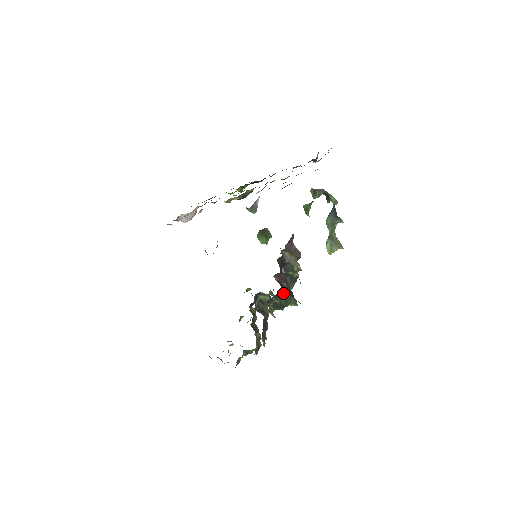
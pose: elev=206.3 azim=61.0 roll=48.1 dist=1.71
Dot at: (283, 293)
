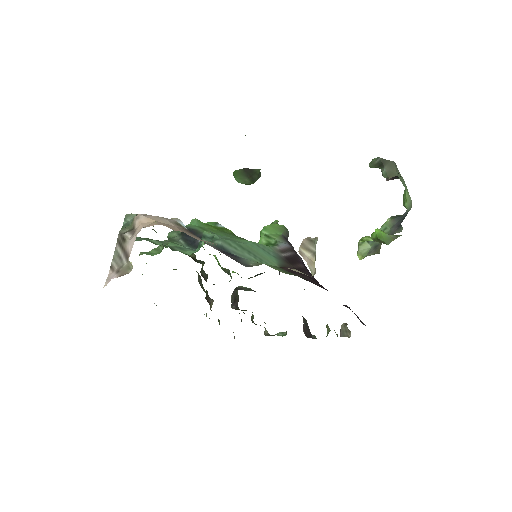
Dot at: occluded
